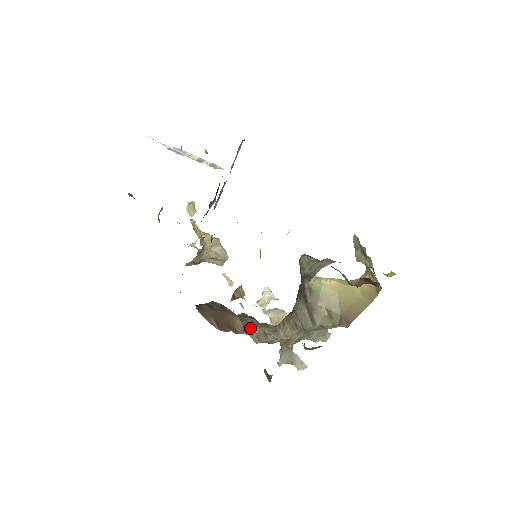
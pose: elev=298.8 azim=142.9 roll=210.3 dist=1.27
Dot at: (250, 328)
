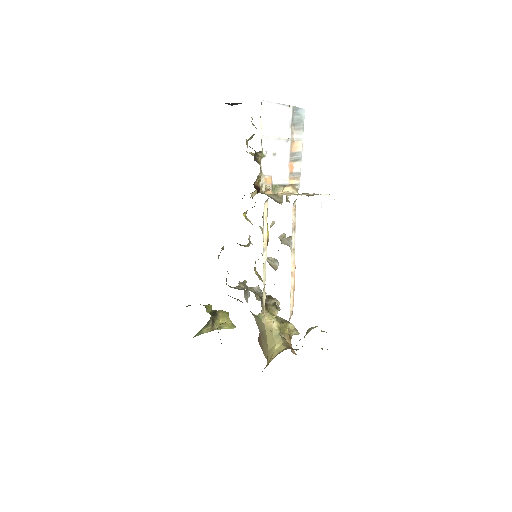
Dot at: occluded
